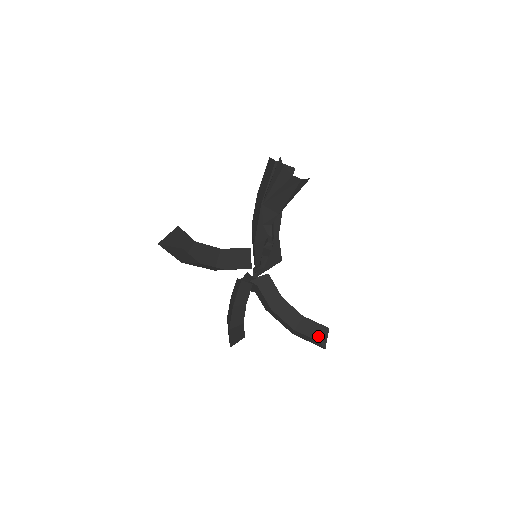
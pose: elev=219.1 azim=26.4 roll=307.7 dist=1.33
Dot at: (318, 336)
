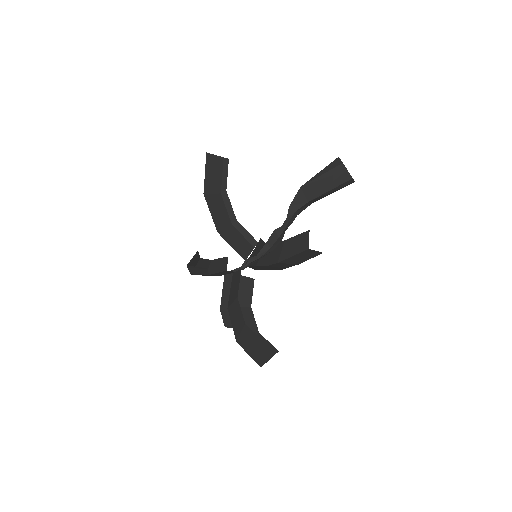
Dot at: occluded
